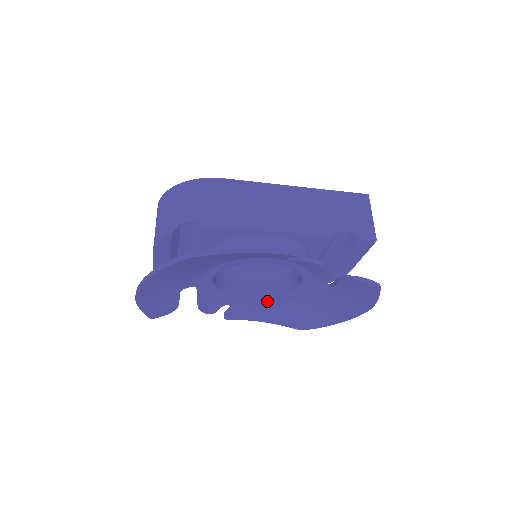
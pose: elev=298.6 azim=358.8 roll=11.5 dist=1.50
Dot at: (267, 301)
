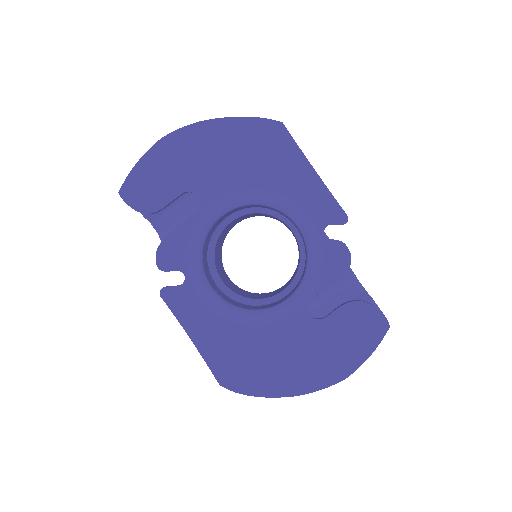
Dot at: (227, 306)
